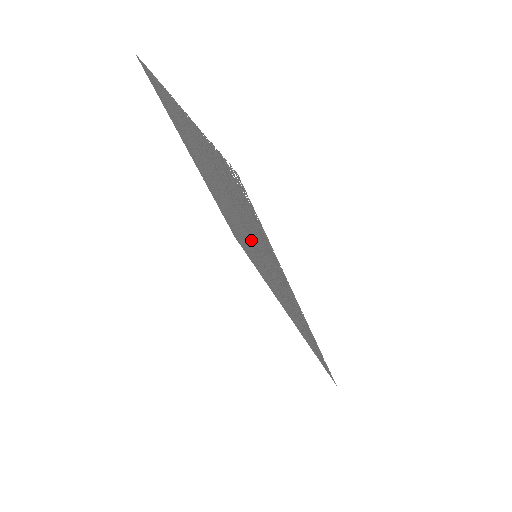
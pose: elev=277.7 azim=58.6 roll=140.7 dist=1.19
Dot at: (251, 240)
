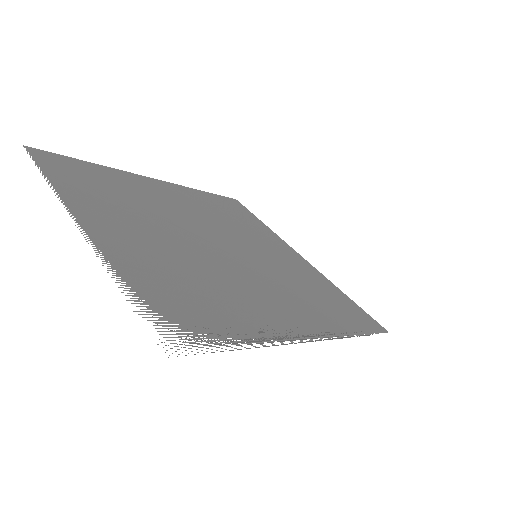
Dot at: (238, 270)
